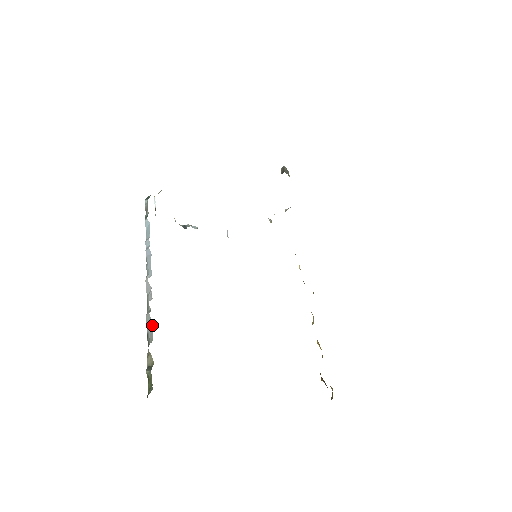
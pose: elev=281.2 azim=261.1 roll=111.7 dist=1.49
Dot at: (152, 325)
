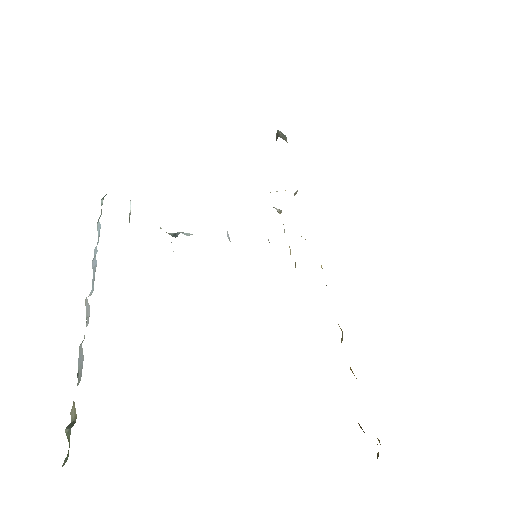
Dot at: (83, 360)
